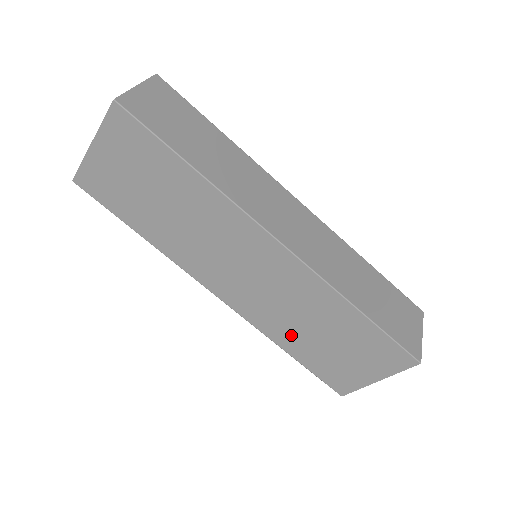
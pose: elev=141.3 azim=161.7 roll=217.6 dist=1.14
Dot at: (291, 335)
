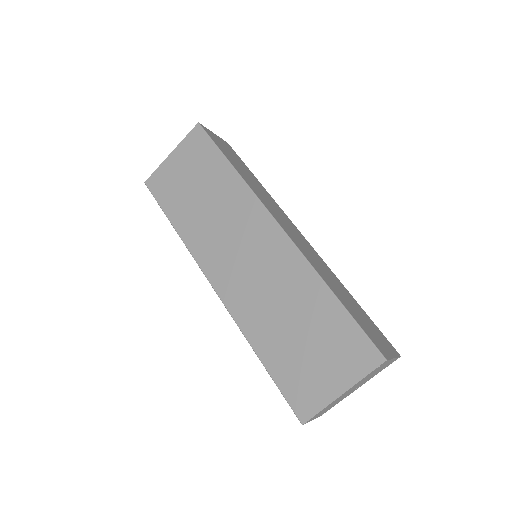
Dot at: (266, 330)
